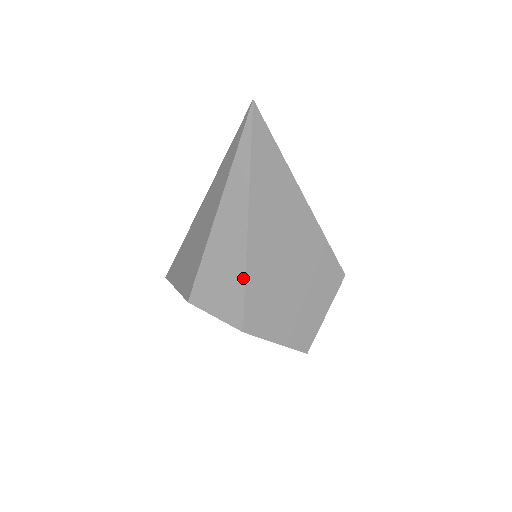
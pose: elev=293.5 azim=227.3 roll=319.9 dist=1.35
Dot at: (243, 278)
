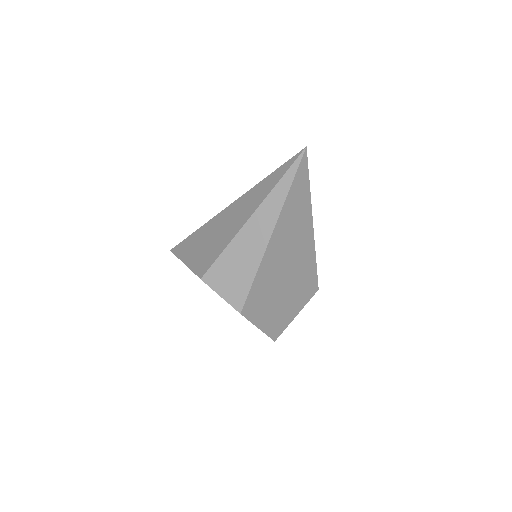
Dot at: (254, 274)
